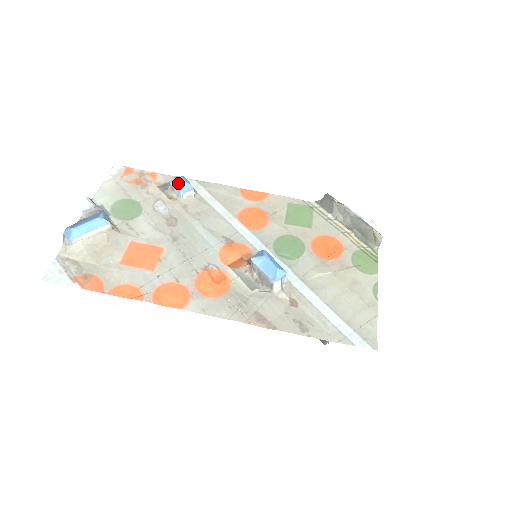
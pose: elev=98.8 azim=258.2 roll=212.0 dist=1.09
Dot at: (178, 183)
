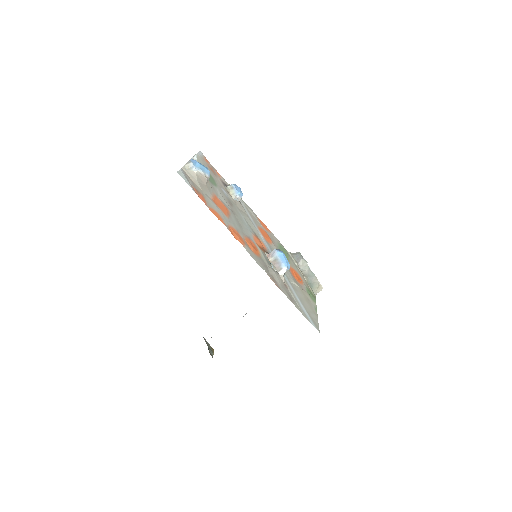
Dot at: (237, 188)
